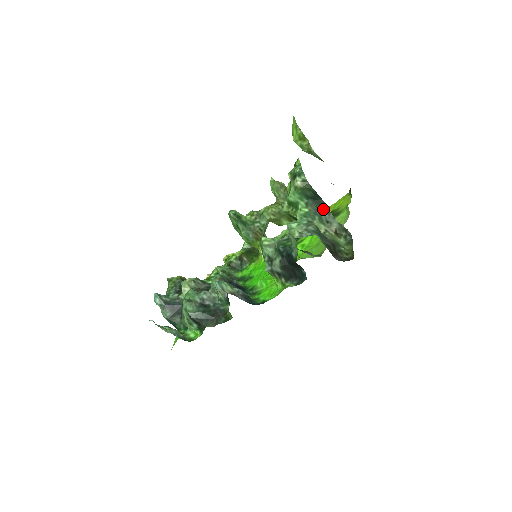
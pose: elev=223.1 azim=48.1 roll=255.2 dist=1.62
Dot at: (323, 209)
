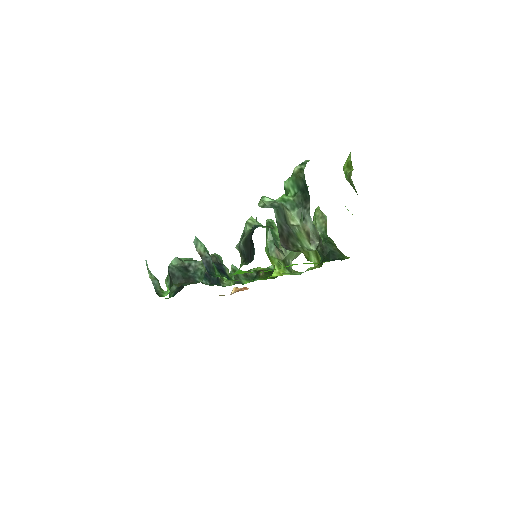
Dot at: (306, 204)
